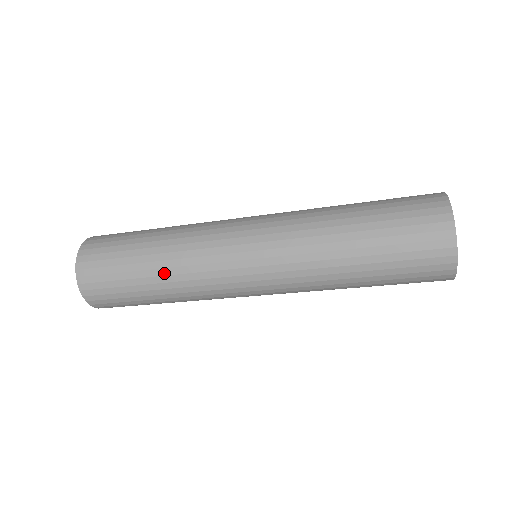
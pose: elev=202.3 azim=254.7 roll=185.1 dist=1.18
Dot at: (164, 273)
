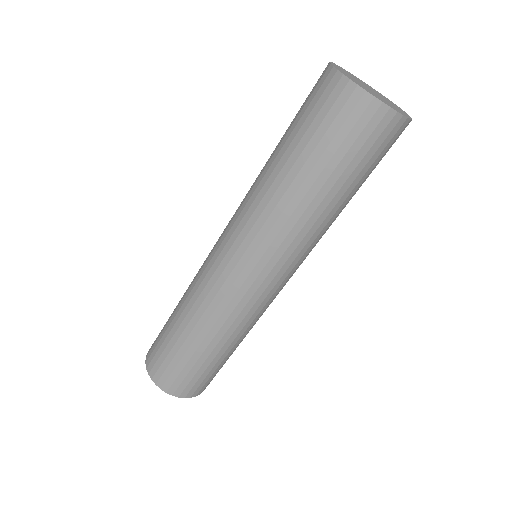
Dot at: (193, 324)
